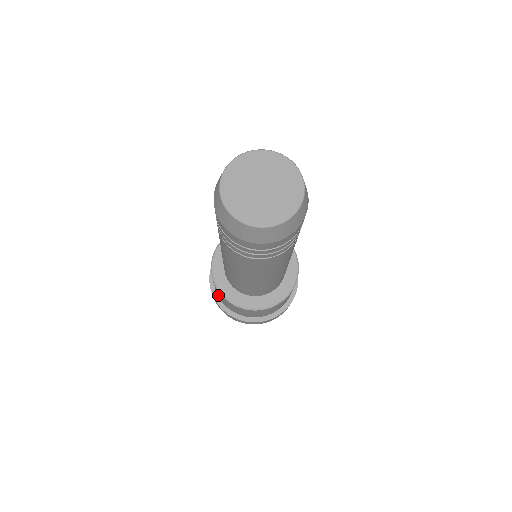
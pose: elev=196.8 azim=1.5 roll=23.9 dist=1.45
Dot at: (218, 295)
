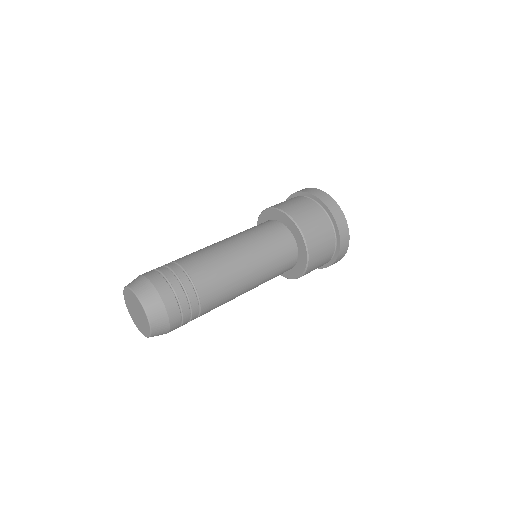
Dot at: occluded
